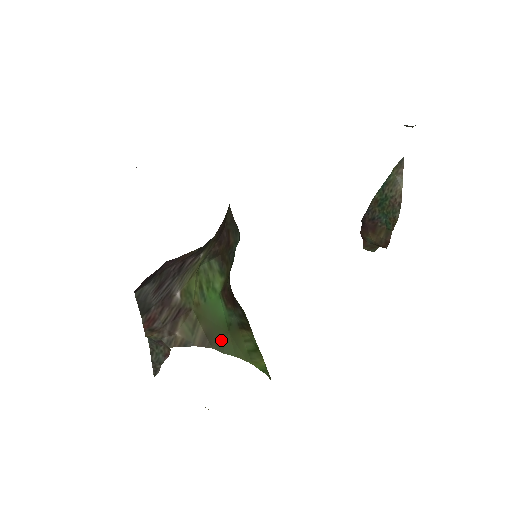
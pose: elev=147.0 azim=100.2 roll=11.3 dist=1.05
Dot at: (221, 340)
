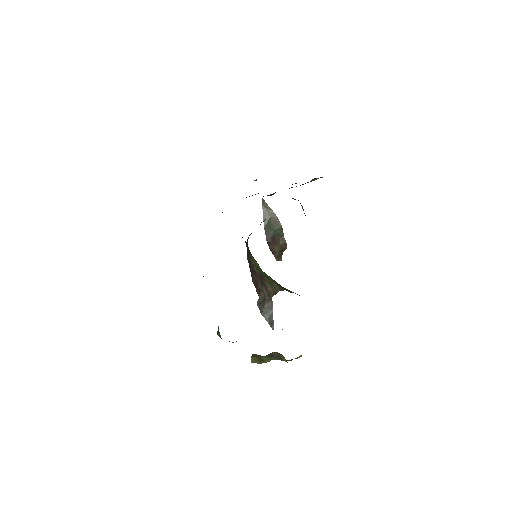
Dot at: (283, 288)
